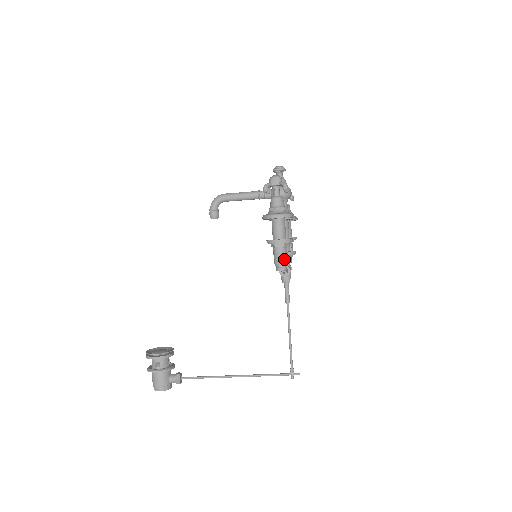
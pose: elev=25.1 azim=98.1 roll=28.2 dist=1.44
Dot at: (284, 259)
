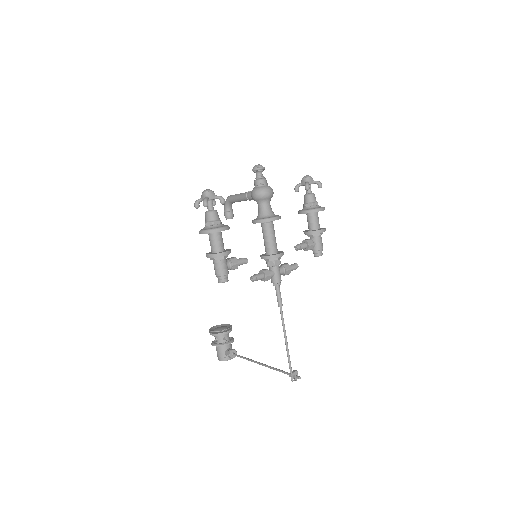
Dot at: (218, 272)
